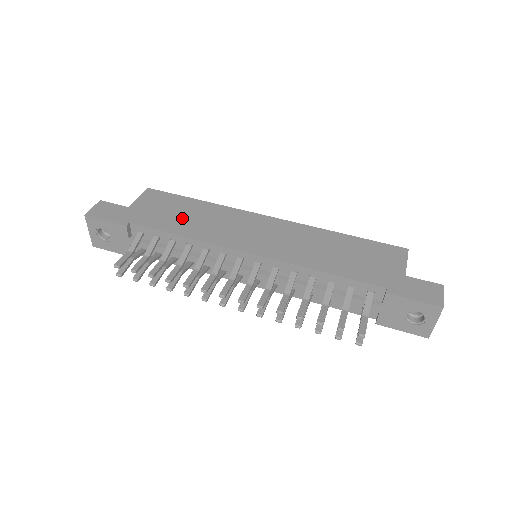
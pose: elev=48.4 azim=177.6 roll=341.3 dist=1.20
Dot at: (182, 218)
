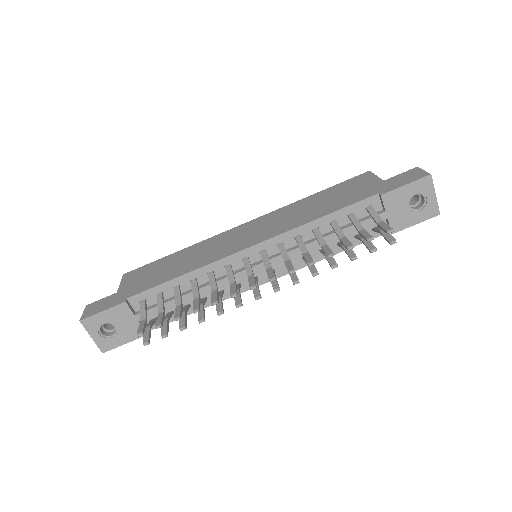
Dot at: (171, 268)
